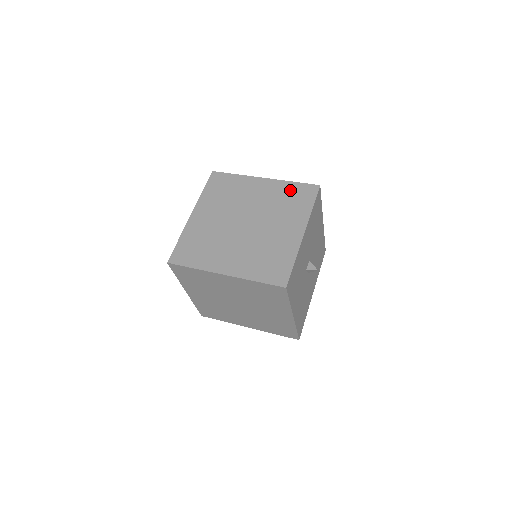
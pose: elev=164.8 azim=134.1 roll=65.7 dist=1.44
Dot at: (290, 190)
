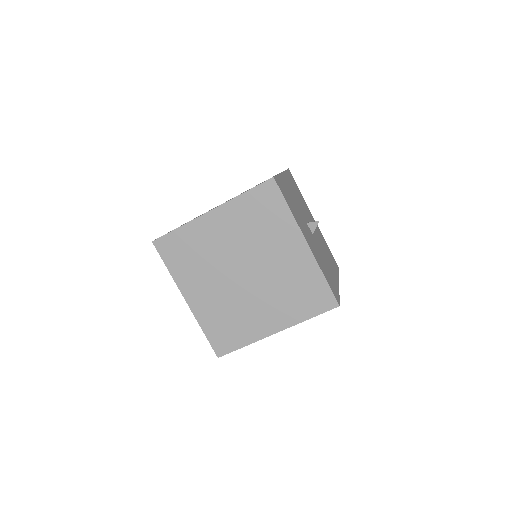
Dot at: occluded
